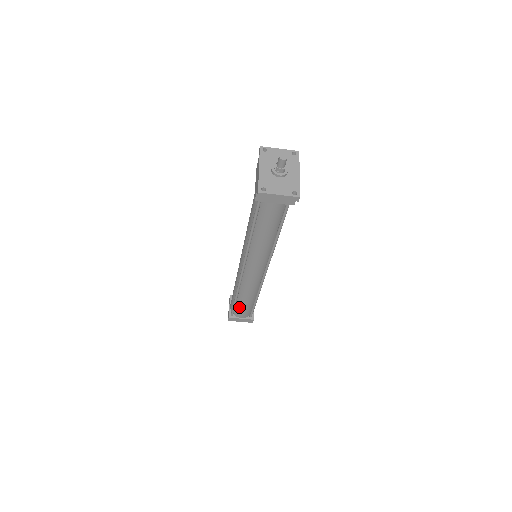
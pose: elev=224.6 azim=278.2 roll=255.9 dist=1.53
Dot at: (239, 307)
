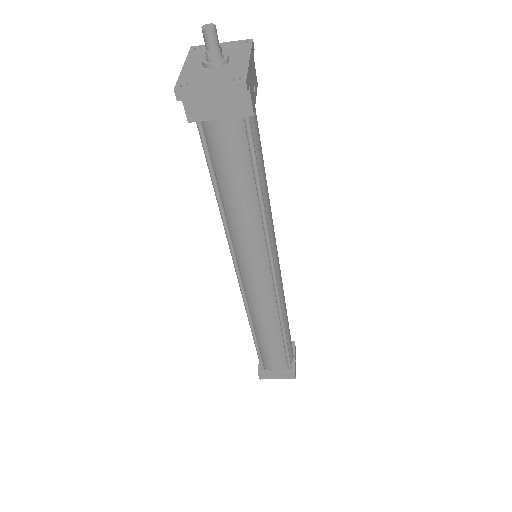
Dot at: (265, 353)
